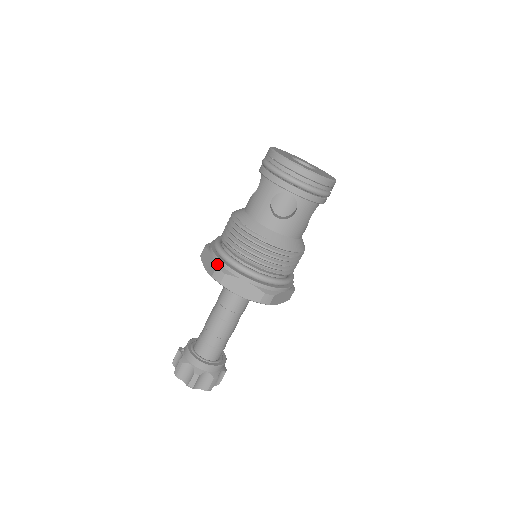
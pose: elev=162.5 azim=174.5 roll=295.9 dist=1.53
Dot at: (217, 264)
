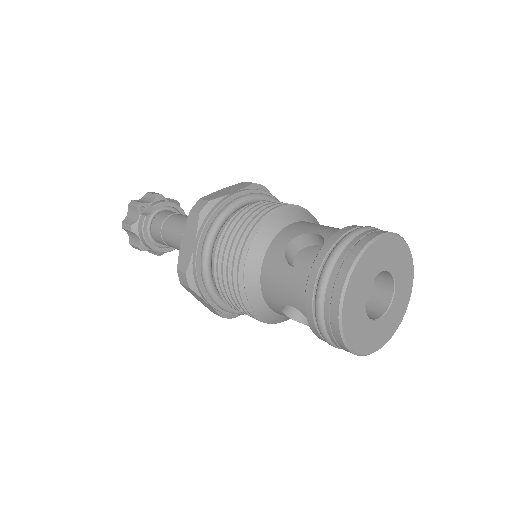
Dot at: (190, 269)
